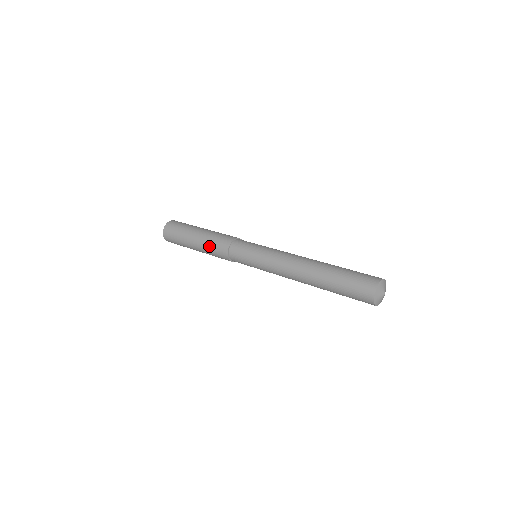
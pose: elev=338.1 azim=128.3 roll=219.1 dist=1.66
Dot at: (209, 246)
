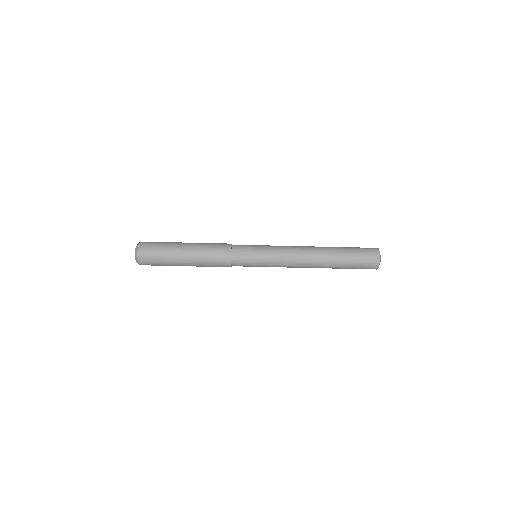
Dot at: occluded
